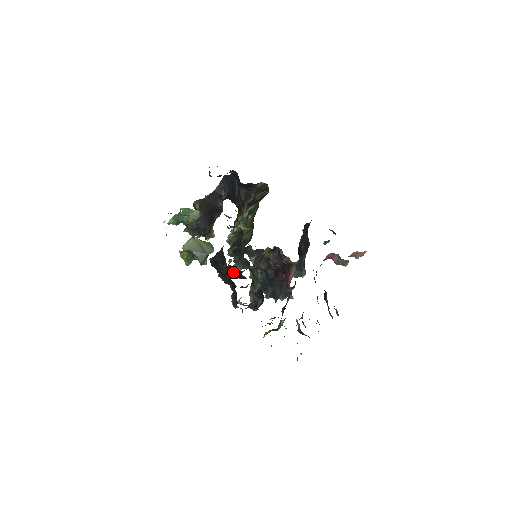
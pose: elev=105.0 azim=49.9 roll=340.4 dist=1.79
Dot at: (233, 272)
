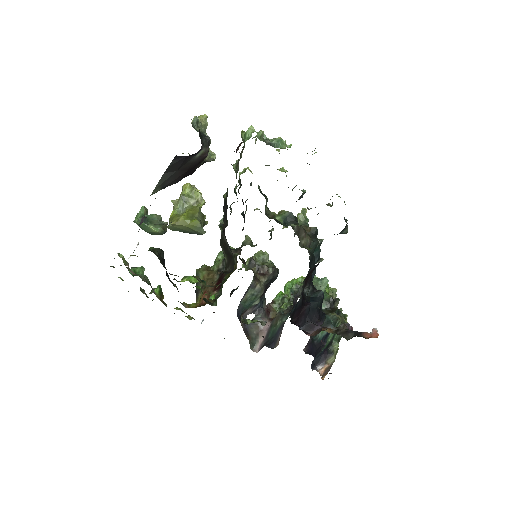
Dot at: occluded
